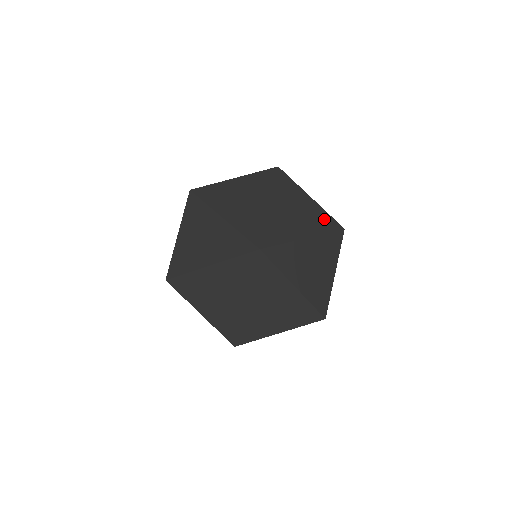
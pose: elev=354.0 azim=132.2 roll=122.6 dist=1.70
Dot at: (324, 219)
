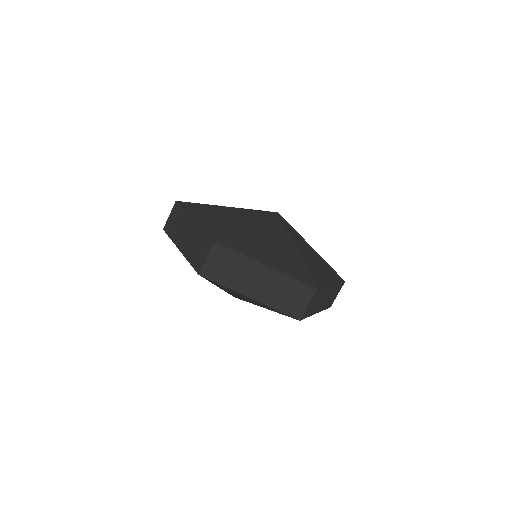
Dot at: occluded
